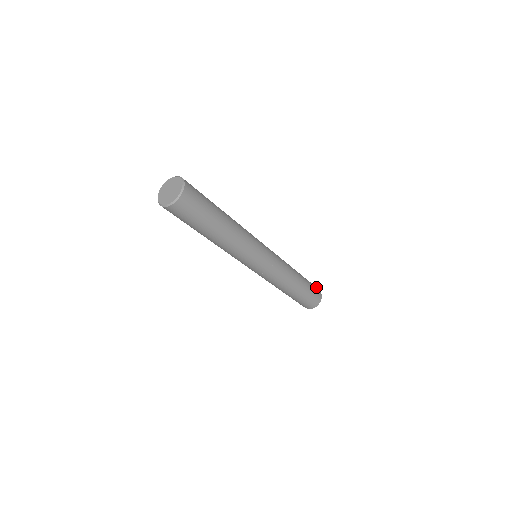
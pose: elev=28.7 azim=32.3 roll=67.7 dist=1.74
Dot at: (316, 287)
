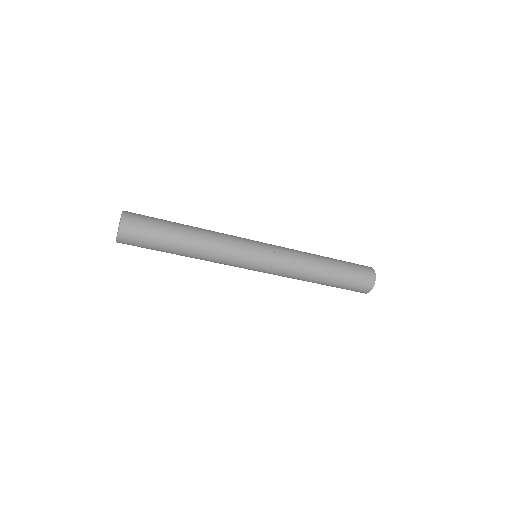
Dot at: occluded
